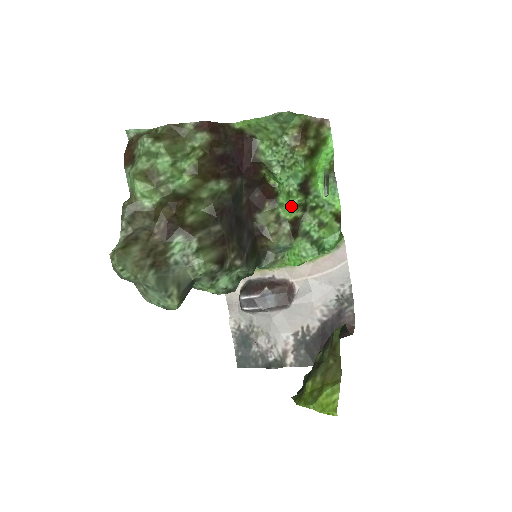
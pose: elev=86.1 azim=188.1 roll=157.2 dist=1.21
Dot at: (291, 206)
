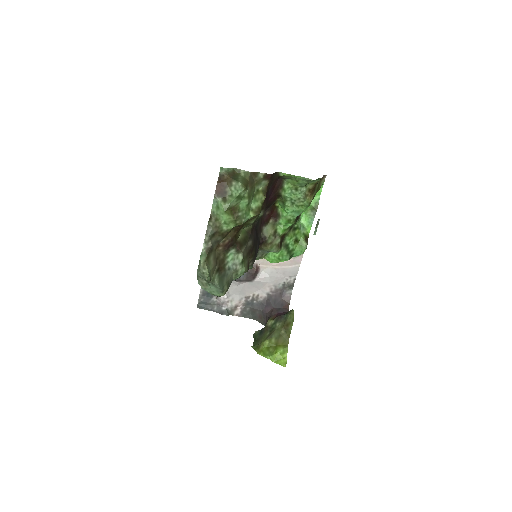
Dot at: (286, 227)
